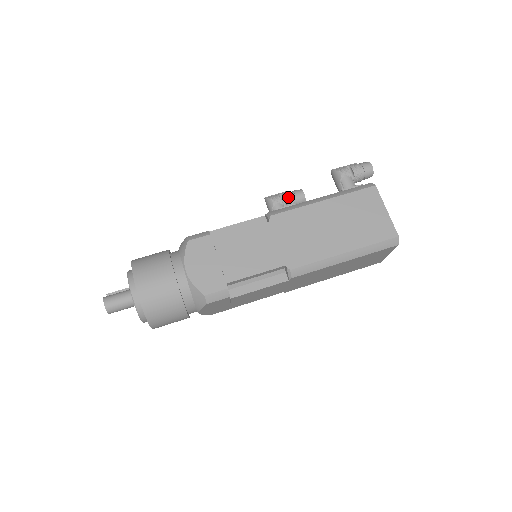
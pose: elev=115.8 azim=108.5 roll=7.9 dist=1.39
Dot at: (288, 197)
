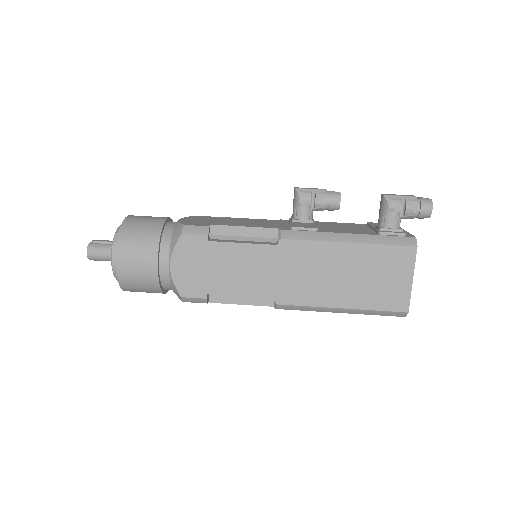
Dot at: (320, 201)
